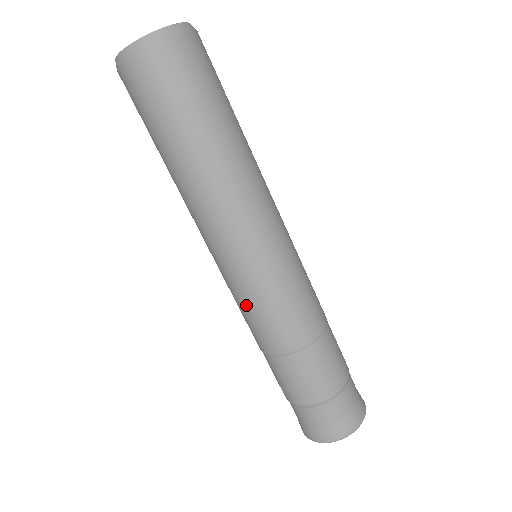
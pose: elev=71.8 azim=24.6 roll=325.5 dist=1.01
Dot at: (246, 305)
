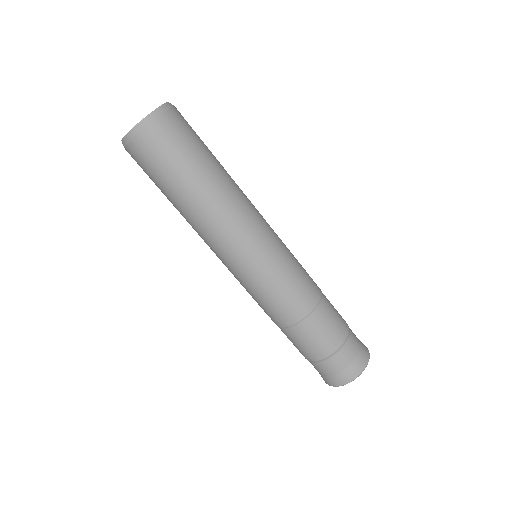
Dot at: occluded
